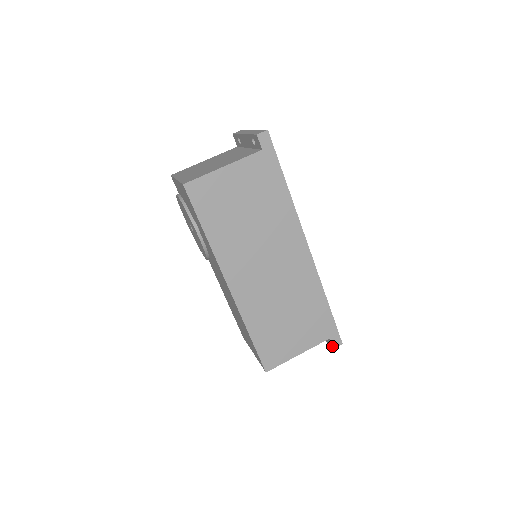
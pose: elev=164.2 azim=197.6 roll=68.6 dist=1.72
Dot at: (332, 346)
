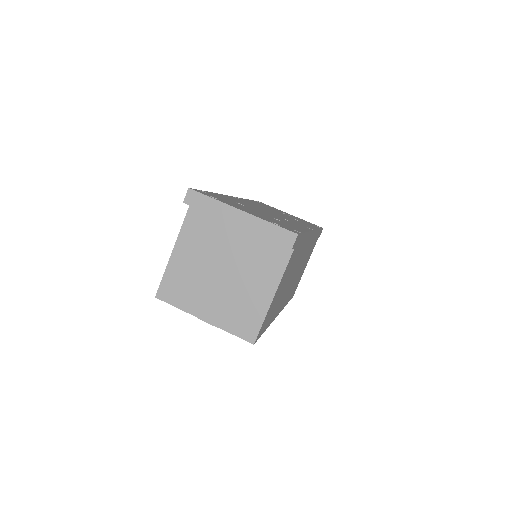
Dot at: occluded
